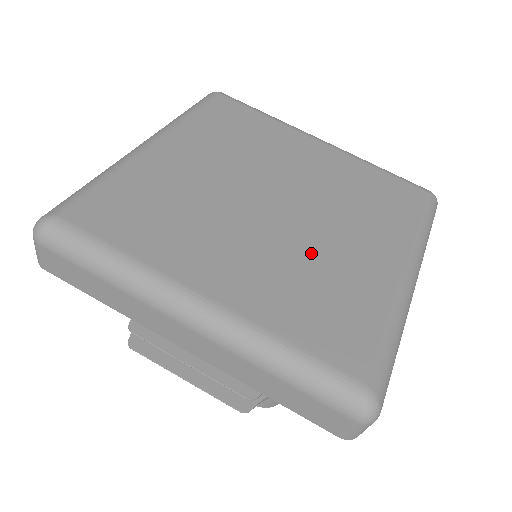
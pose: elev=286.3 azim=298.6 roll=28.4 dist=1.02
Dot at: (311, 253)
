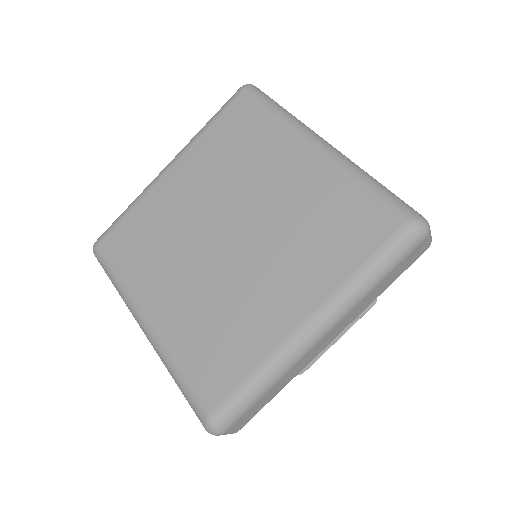
Dot at: (229, 293)
